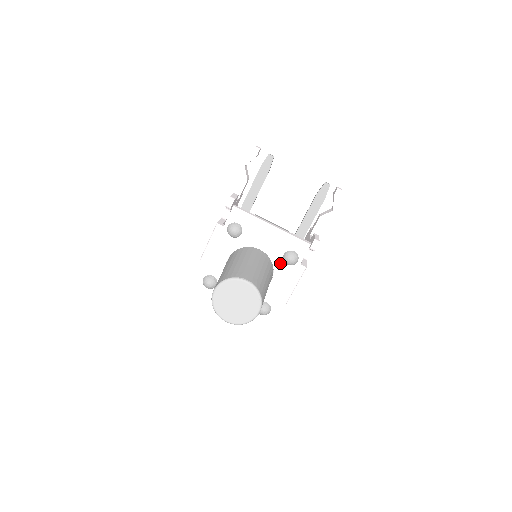
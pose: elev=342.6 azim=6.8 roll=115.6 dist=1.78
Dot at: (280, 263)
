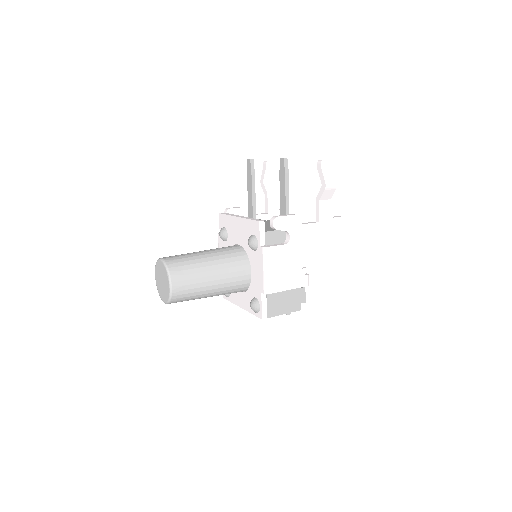
Dot at: (250, 252)
